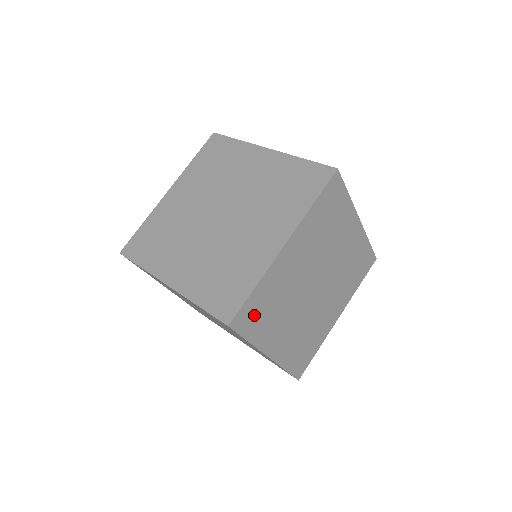
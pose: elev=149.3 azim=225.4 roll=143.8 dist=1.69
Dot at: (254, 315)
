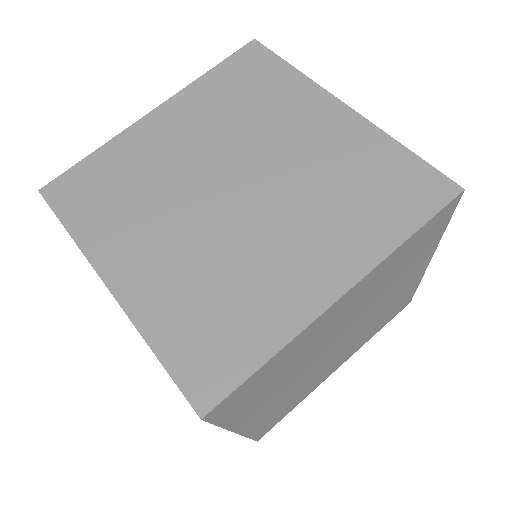
Dot at: (246, 394)
